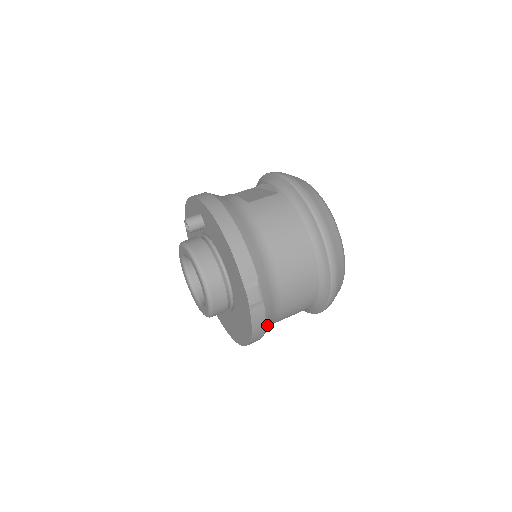
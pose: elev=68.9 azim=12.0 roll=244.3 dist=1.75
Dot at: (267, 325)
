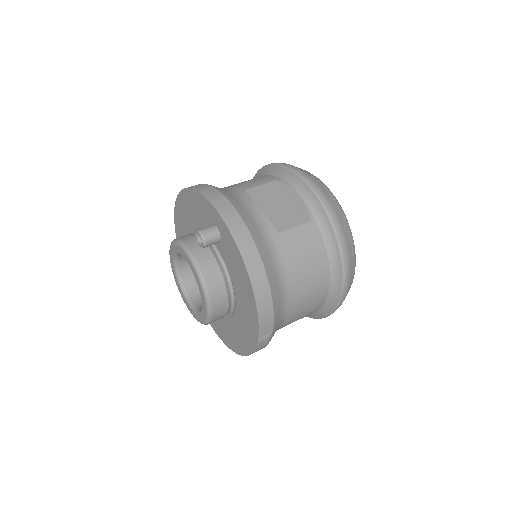
Dot at: occluded
